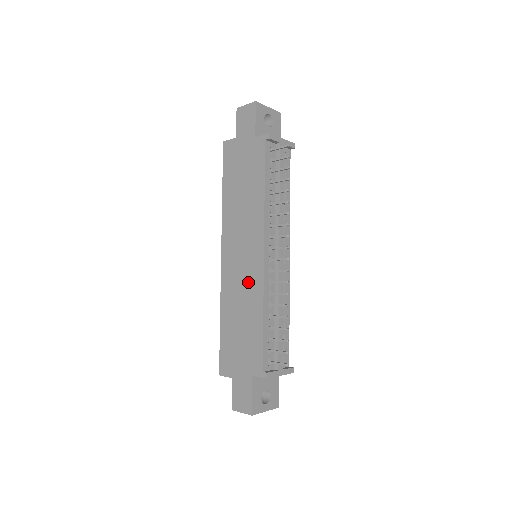
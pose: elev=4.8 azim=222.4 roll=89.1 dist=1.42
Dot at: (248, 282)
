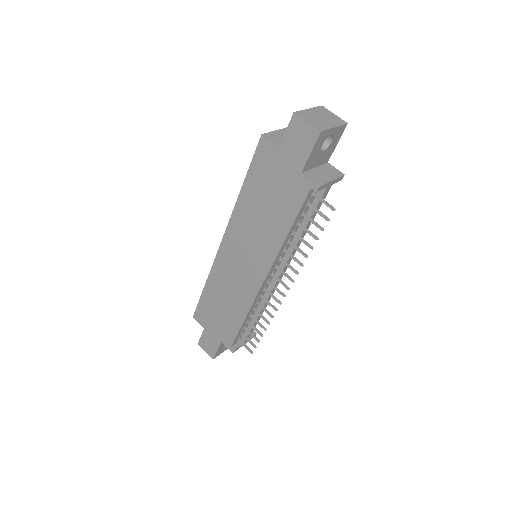
Dot at: (240, 286)
